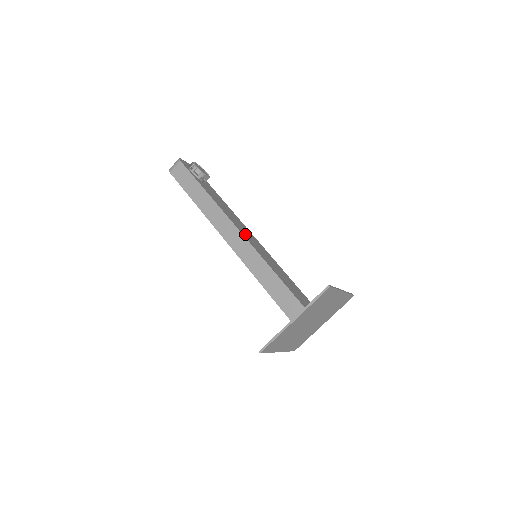
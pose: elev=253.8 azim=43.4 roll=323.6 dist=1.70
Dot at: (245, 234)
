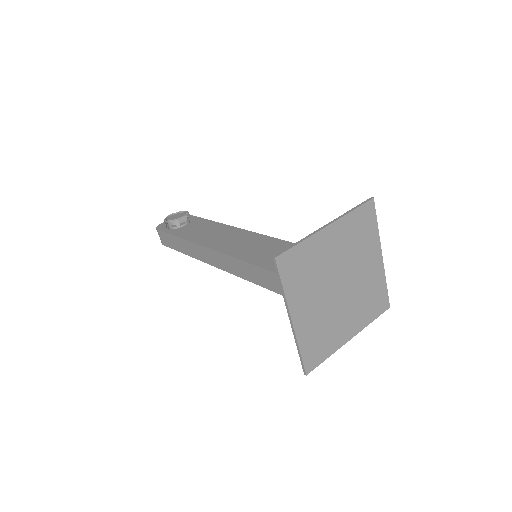
Dot at: (229, 247)
